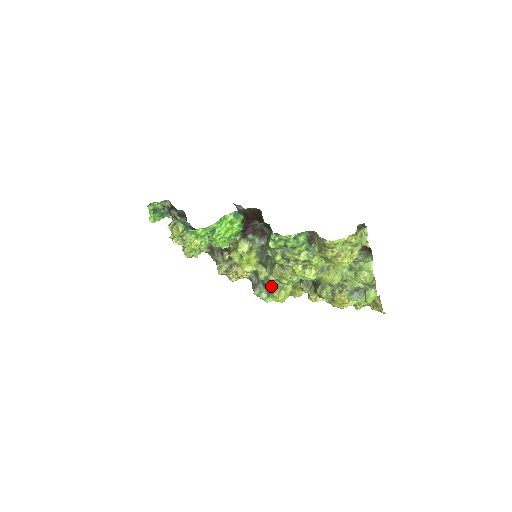
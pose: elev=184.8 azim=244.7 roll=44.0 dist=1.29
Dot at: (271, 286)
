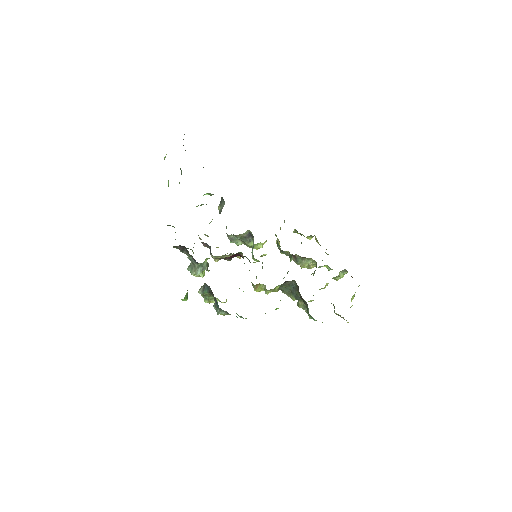
Dot at: (252, 246)
